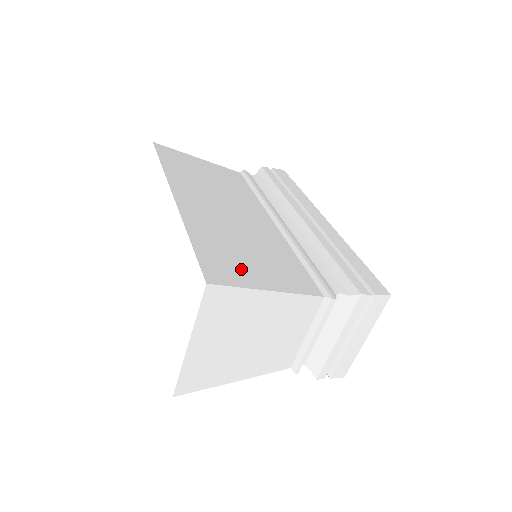
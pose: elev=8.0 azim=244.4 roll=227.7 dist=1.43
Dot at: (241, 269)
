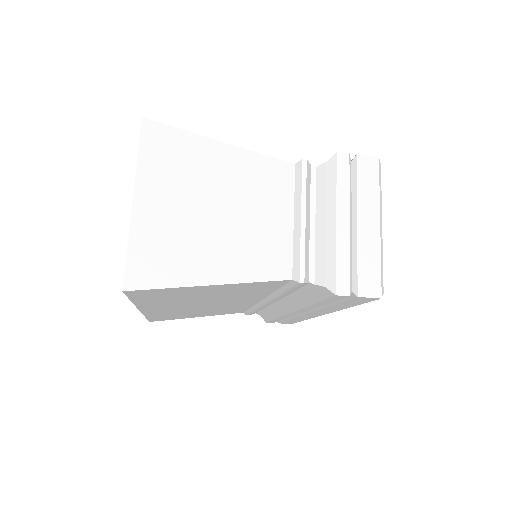
Dot at: occluded
